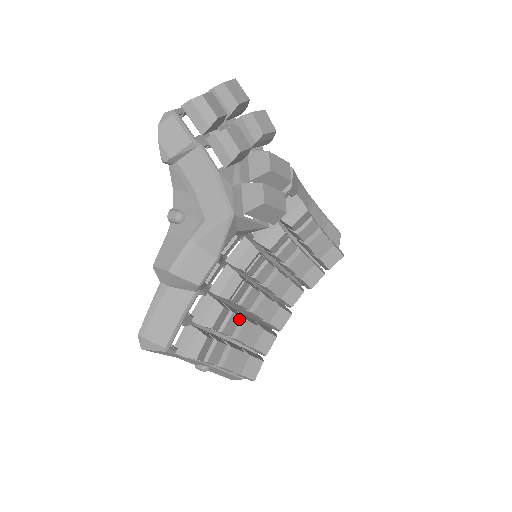
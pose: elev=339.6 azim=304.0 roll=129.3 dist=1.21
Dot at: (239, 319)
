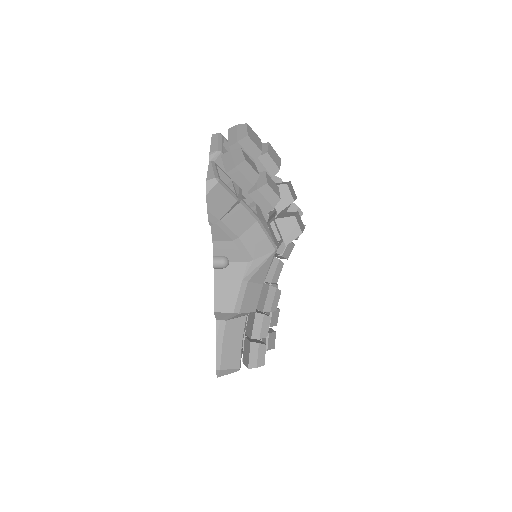
Dot at: occluded
